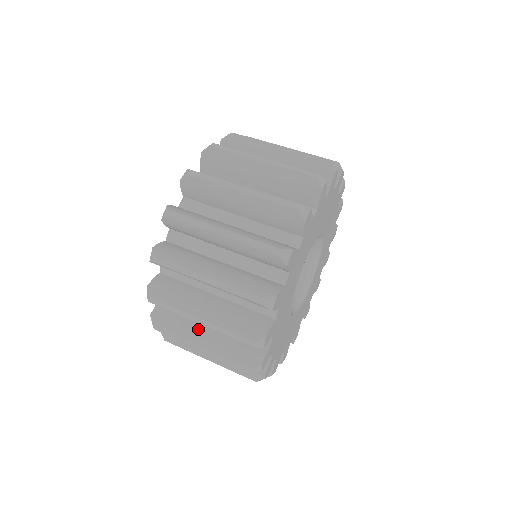
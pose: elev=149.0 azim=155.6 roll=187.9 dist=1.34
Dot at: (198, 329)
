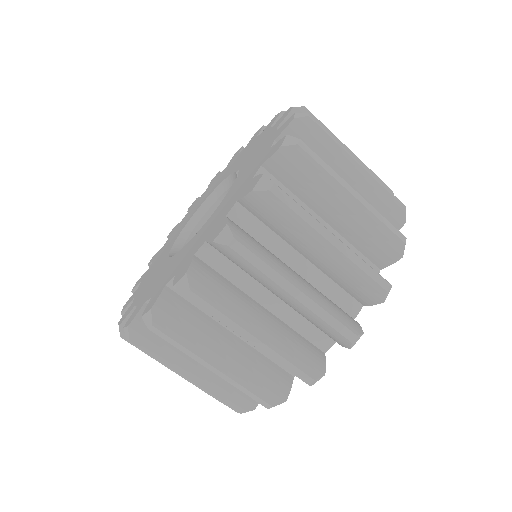
Dot at: (216, 343)
